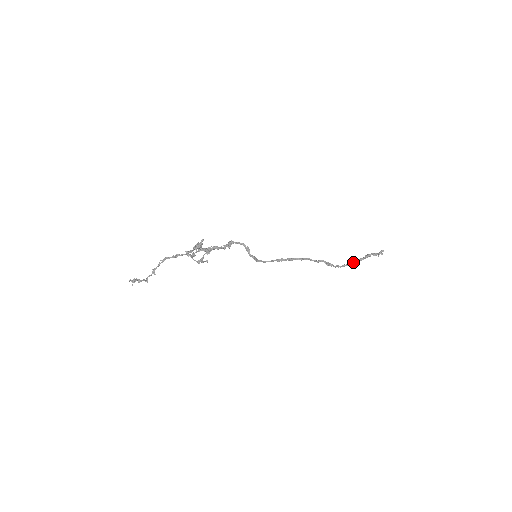
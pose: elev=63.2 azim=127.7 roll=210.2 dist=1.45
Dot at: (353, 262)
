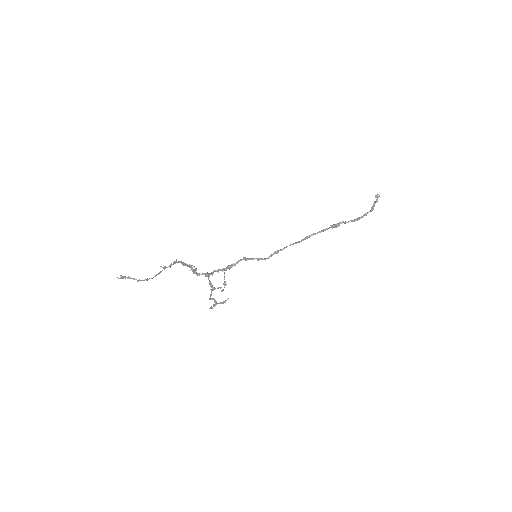
Dot at: (362, 216)
